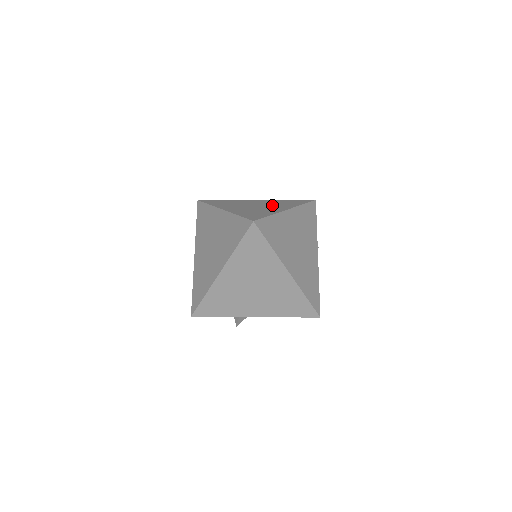
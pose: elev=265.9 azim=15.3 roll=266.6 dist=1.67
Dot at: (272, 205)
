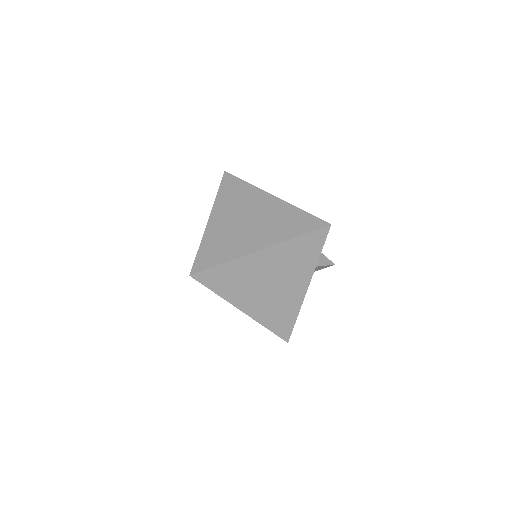
Dot at: (263, 226)
